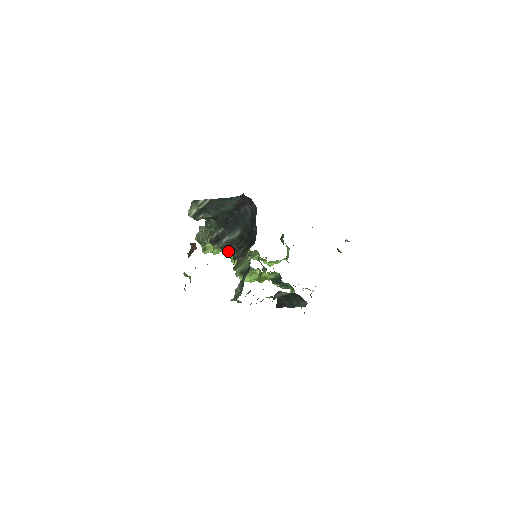
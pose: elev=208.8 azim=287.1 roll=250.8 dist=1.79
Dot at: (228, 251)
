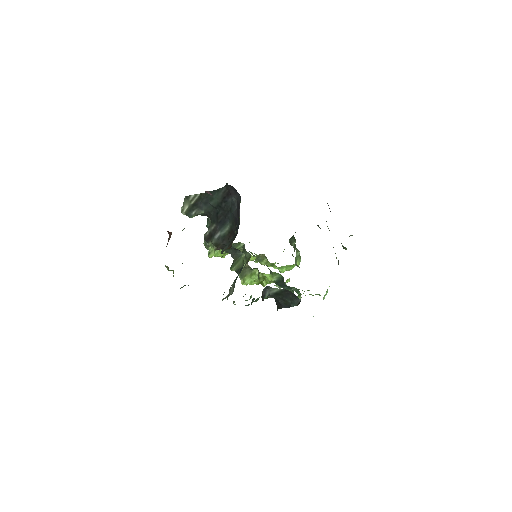
Dot at: occluded
